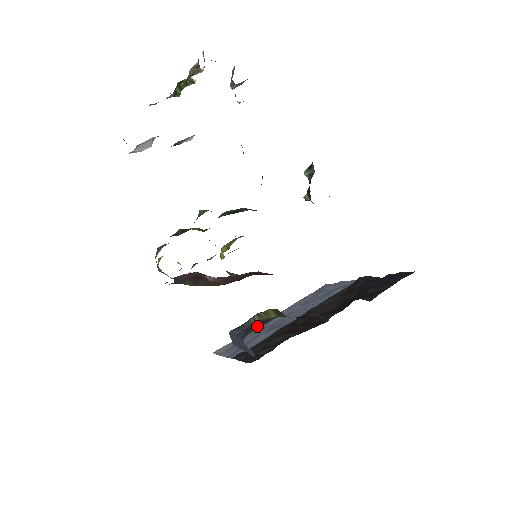
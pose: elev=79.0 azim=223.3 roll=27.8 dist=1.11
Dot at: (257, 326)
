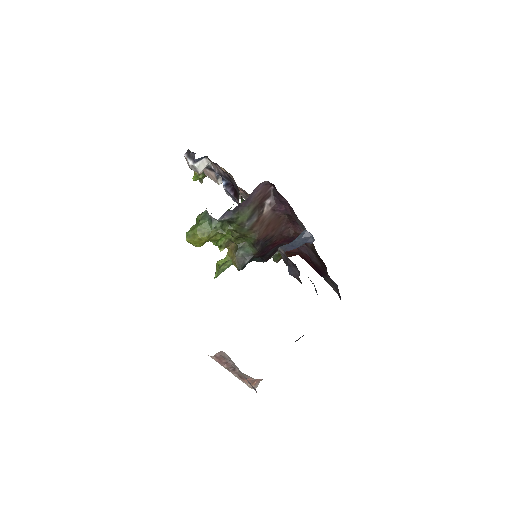
Dot at: occluded
